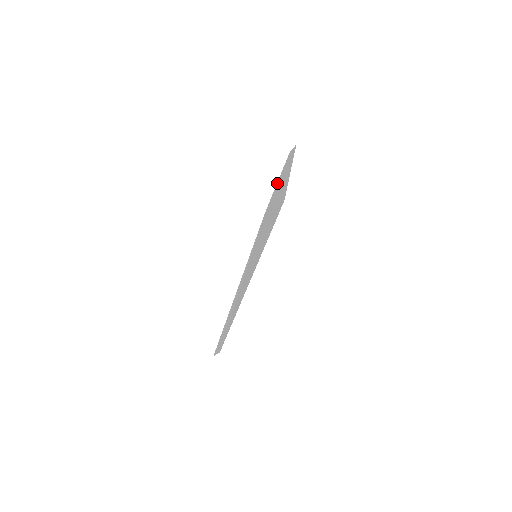
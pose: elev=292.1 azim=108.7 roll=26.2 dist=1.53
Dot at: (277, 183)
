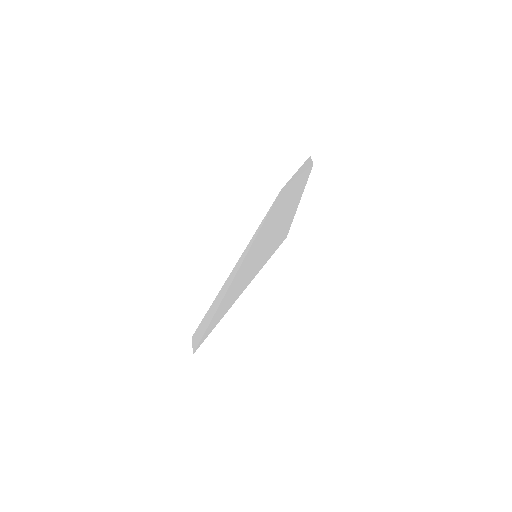
Dot at: (295, 175)
